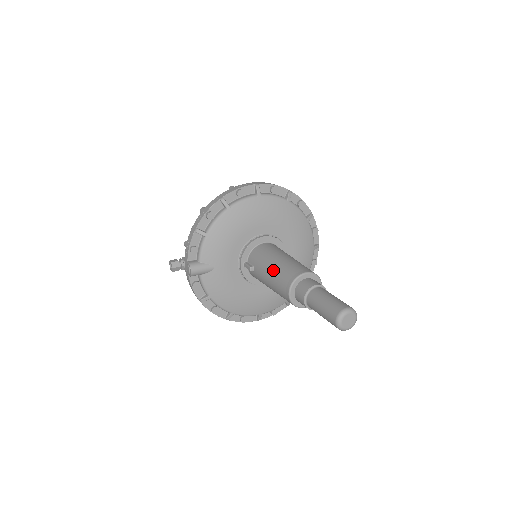
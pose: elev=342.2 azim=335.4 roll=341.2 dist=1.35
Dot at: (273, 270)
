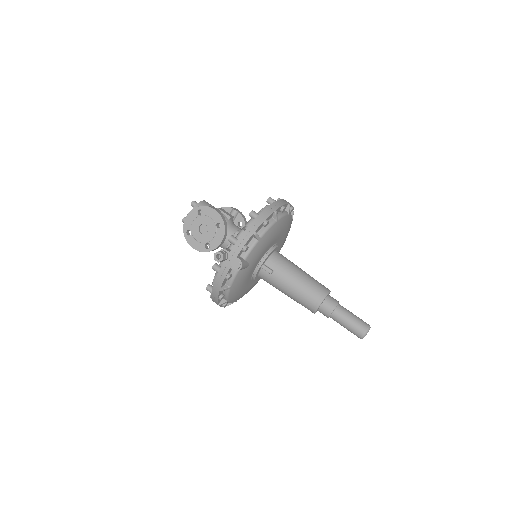
Dot at: (302, 281)
